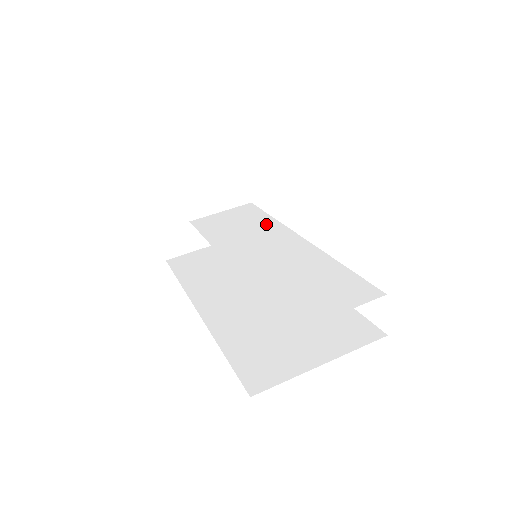
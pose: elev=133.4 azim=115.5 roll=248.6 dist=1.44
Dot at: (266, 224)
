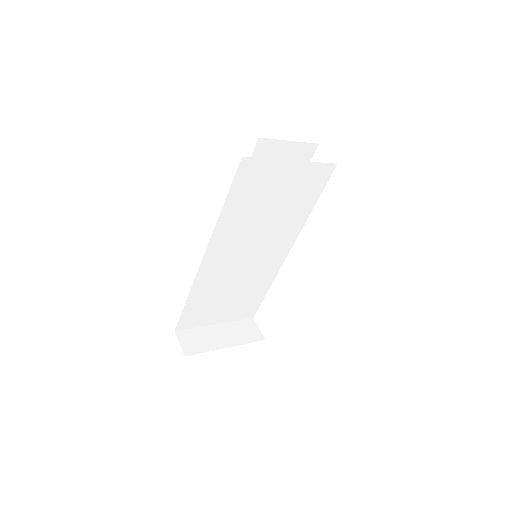
Dot at: (264, 283)
